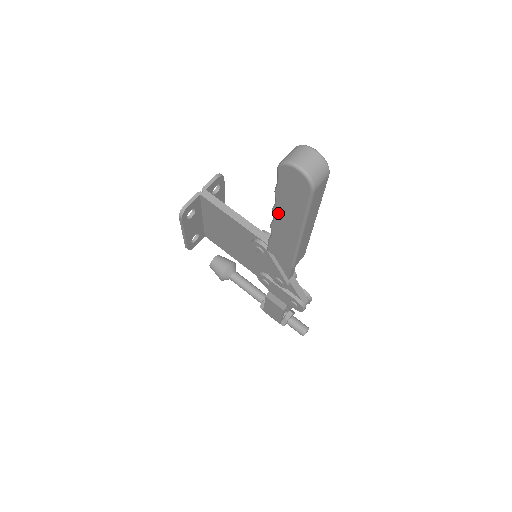
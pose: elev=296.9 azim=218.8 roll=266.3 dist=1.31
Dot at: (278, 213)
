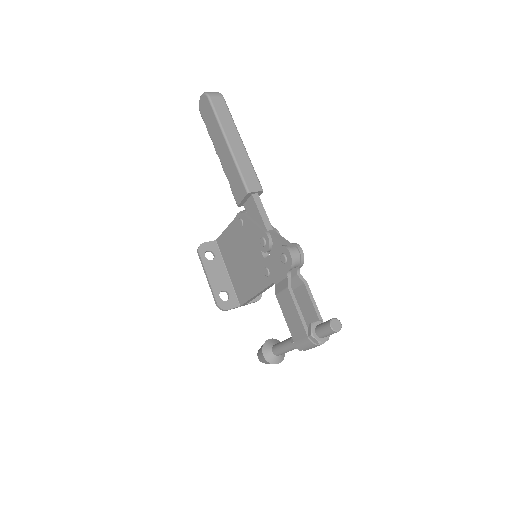
Dot at: (217, 148)
